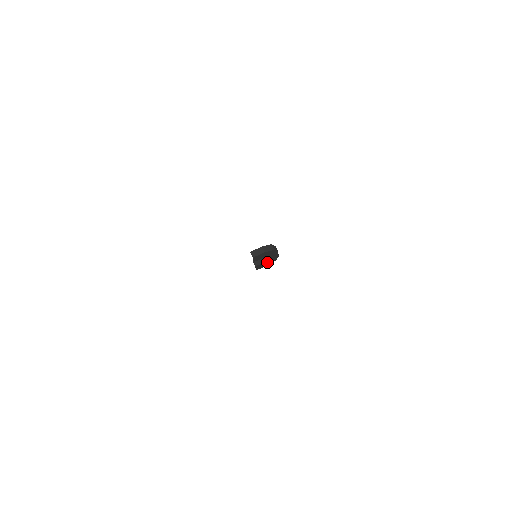
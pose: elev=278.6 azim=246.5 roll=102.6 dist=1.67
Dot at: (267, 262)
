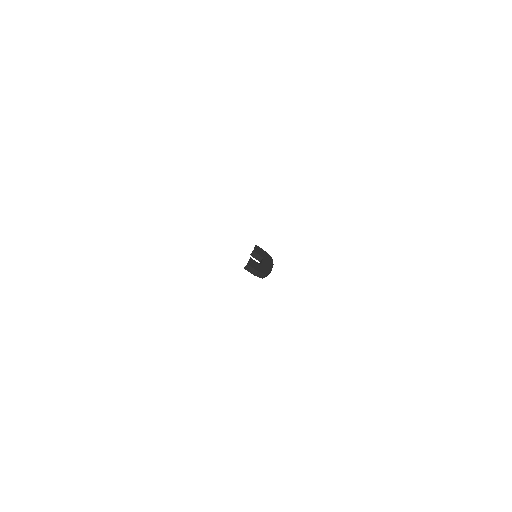
Dot at: occluded
